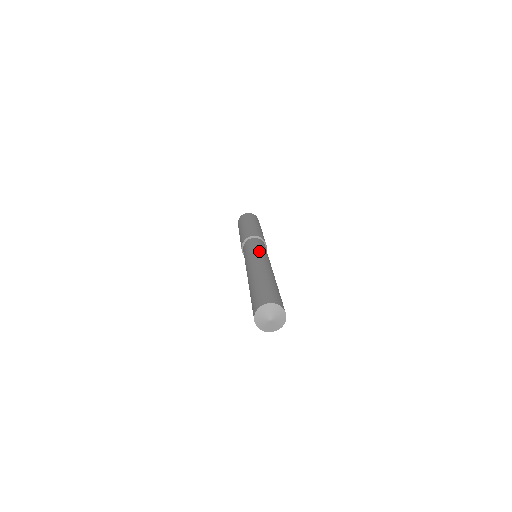
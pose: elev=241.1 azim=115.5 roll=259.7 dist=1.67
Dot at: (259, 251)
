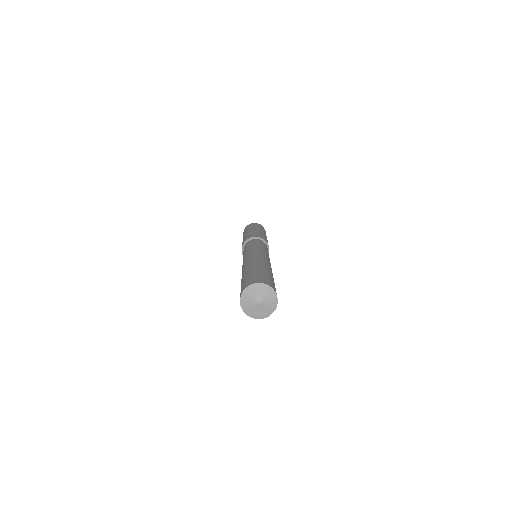
Dot at: (252, 248)
